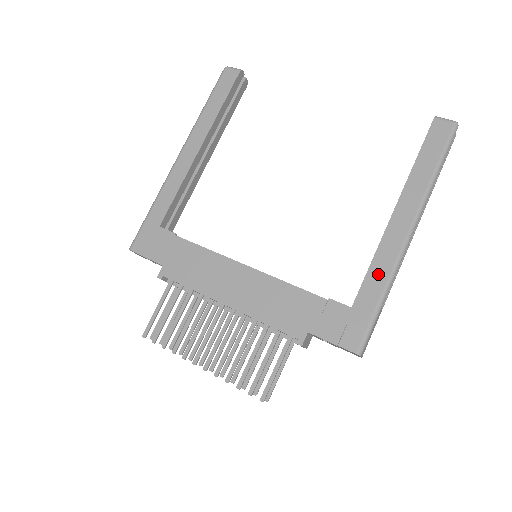
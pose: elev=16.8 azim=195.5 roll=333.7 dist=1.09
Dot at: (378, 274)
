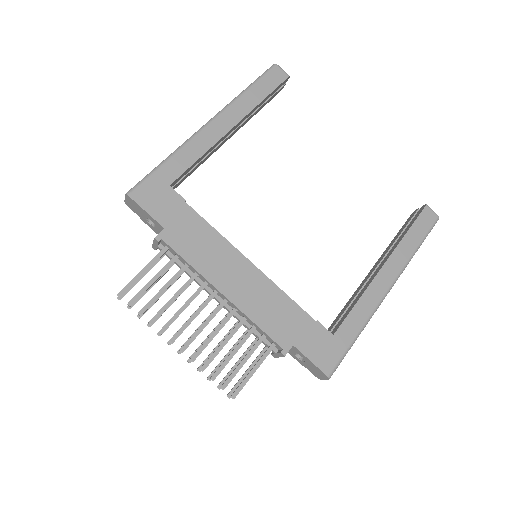
Dot at: (360, 314)
